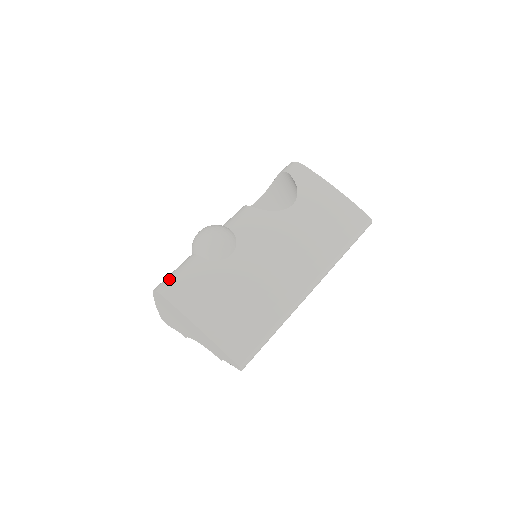
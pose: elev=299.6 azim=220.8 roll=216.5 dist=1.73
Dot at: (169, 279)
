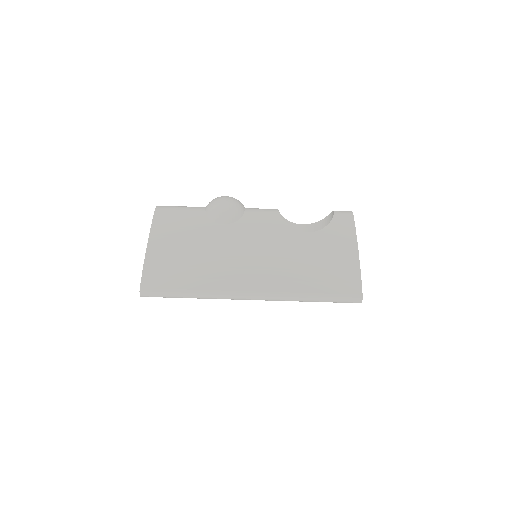
Dot at: (172, 206)
